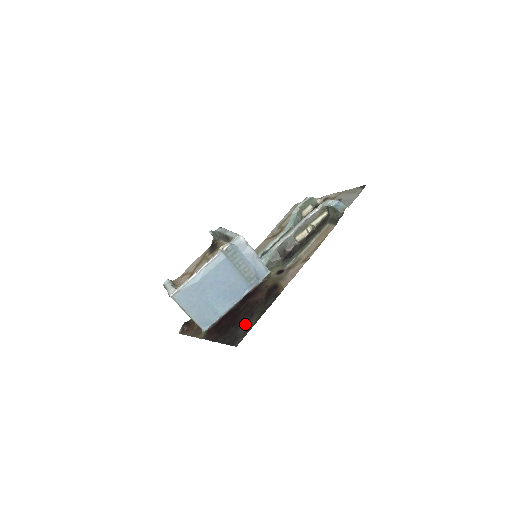
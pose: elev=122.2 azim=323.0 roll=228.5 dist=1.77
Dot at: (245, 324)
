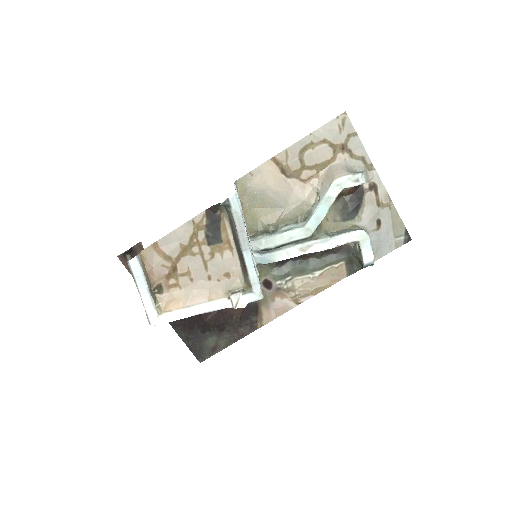
Dot at: (213, 339)
